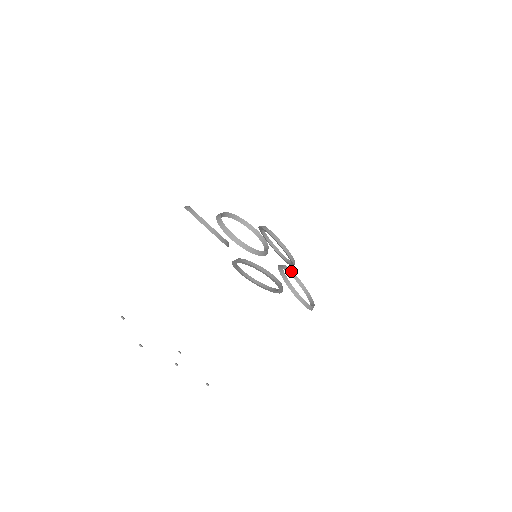
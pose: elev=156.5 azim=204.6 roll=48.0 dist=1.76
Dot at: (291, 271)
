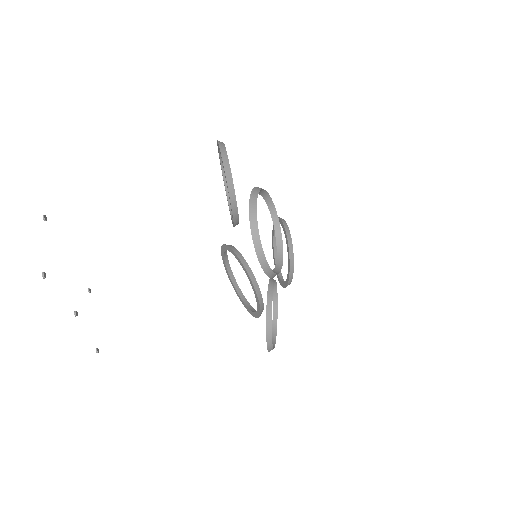
Dot at: (276, 288)
